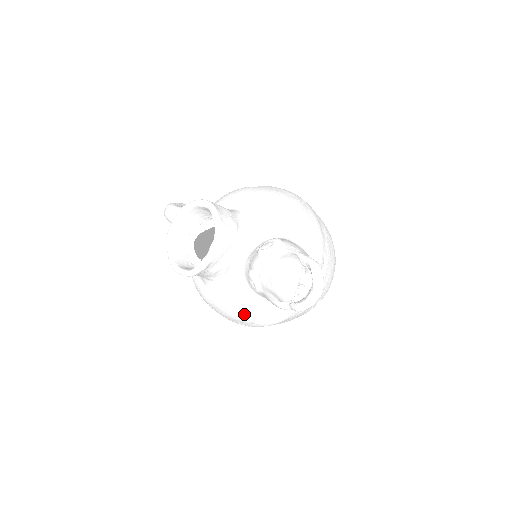
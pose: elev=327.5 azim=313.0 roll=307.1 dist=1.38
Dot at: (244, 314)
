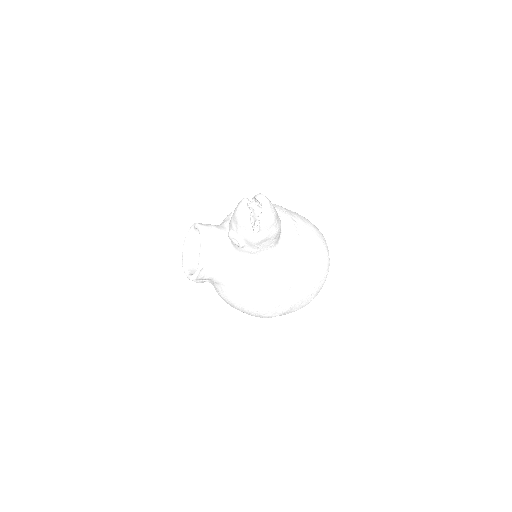
Dot at: (259, 285)
